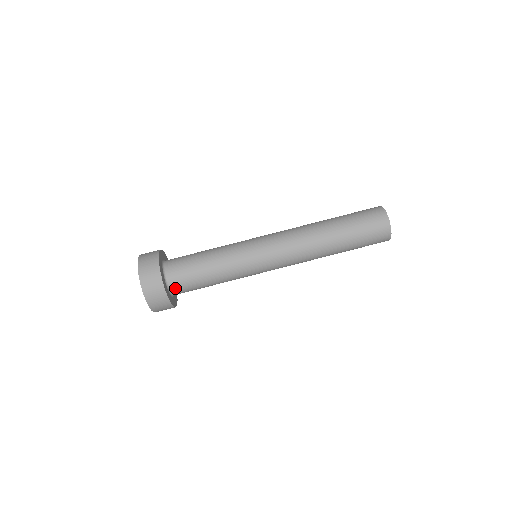
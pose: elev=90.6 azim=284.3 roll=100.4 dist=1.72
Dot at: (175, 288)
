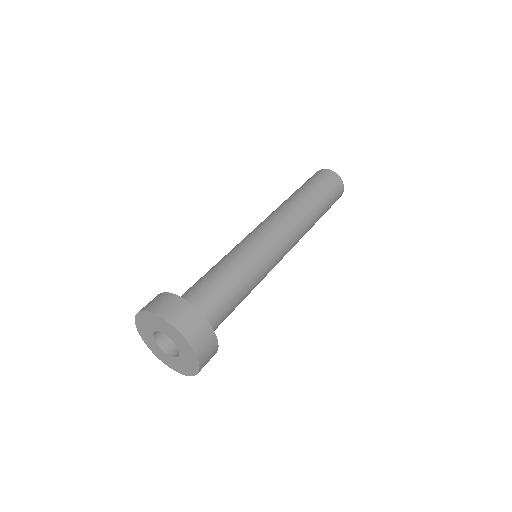
Dot at: occluded
